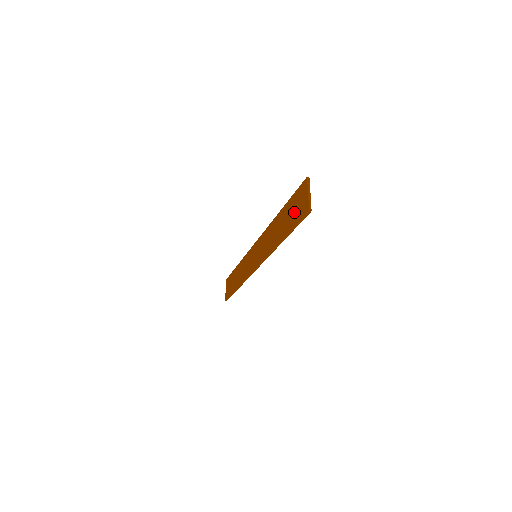
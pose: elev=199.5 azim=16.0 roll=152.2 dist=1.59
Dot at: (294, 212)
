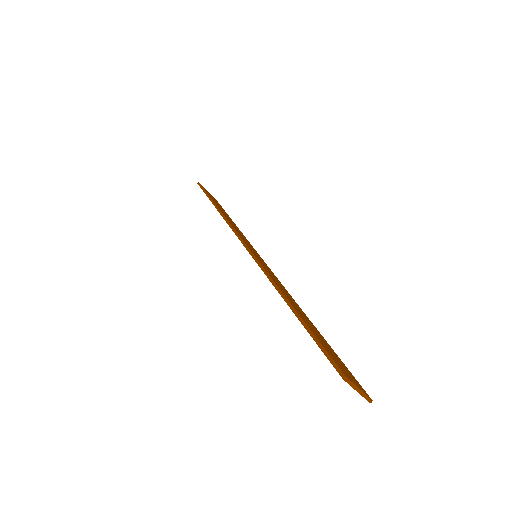
Dot at: occluded
